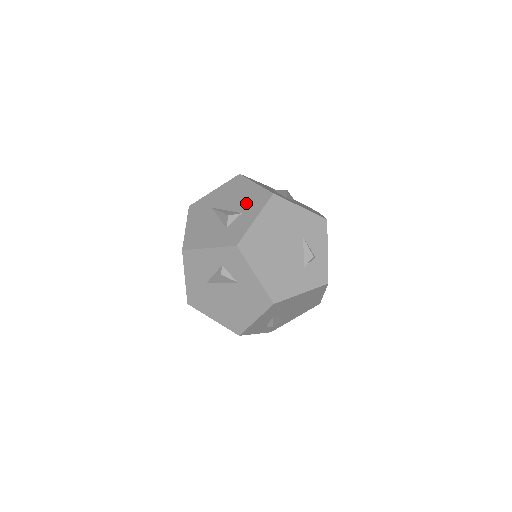
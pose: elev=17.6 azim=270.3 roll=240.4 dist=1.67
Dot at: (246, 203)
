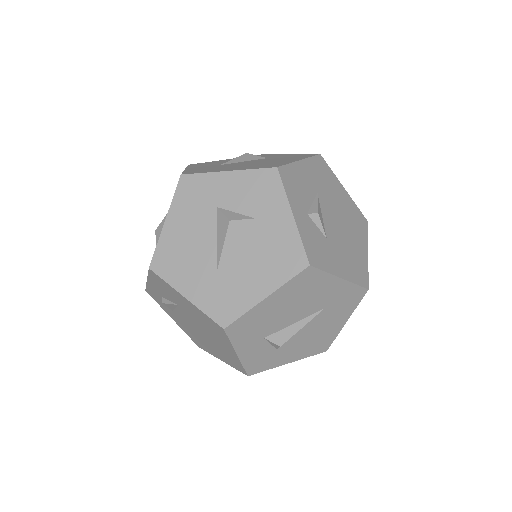
Dot at: occluded
